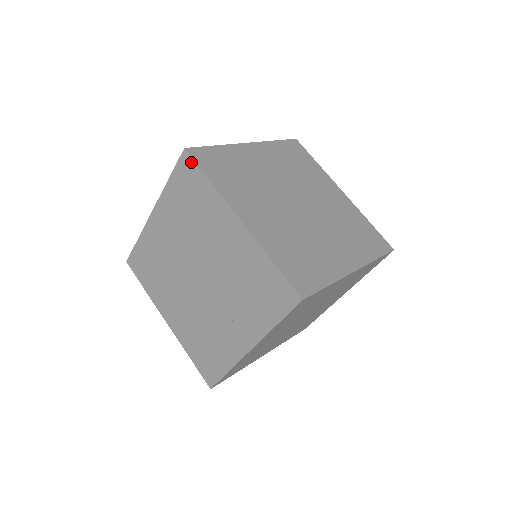
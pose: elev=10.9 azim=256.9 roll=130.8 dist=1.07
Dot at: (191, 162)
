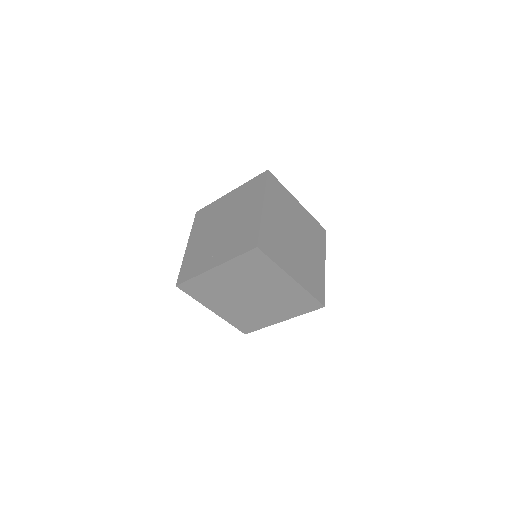
Dot at: (182, 289)
